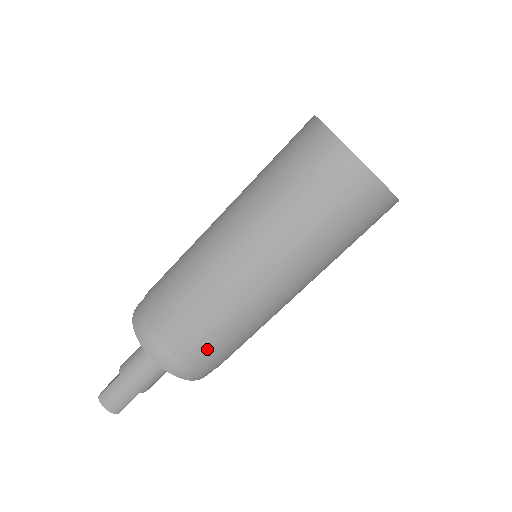
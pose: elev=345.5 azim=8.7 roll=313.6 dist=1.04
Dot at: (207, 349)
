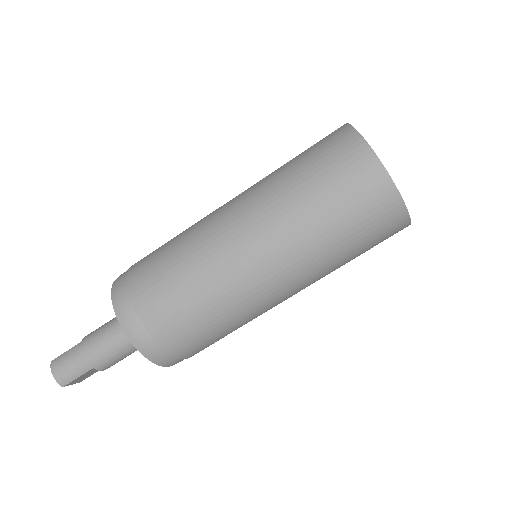
Dot at: (175, 322)
